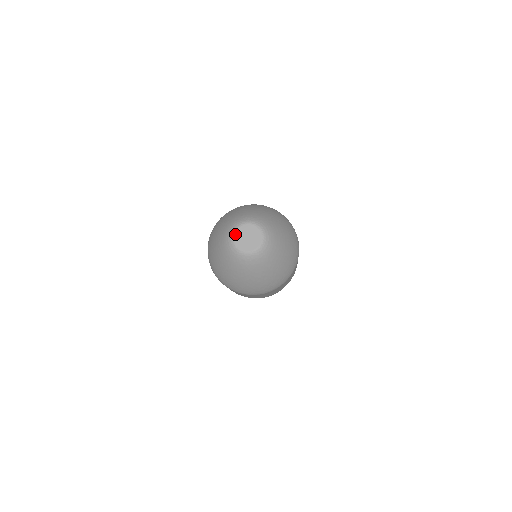
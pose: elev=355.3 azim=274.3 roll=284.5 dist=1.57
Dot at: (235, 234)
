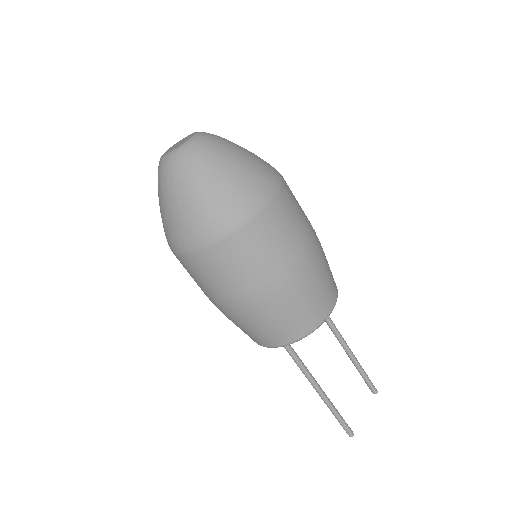
Dot at: (173, 145)
